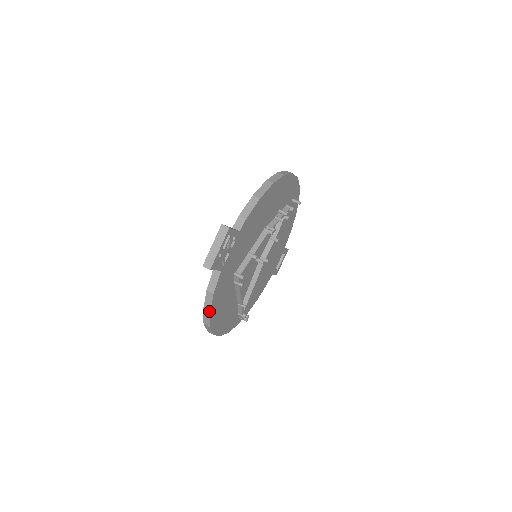
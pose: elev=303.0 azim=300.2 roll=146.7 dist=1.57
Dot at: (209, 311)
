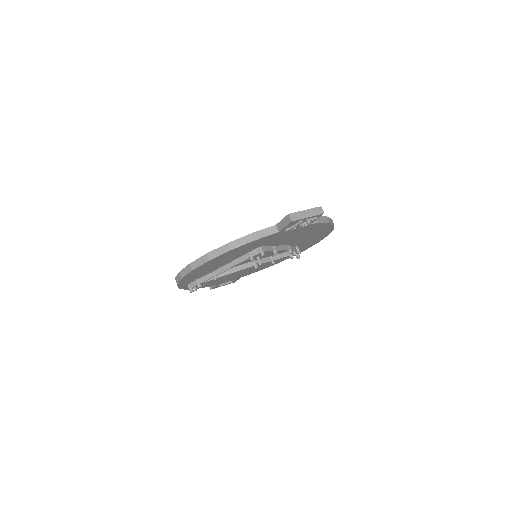
Dot at: (233, 248)
